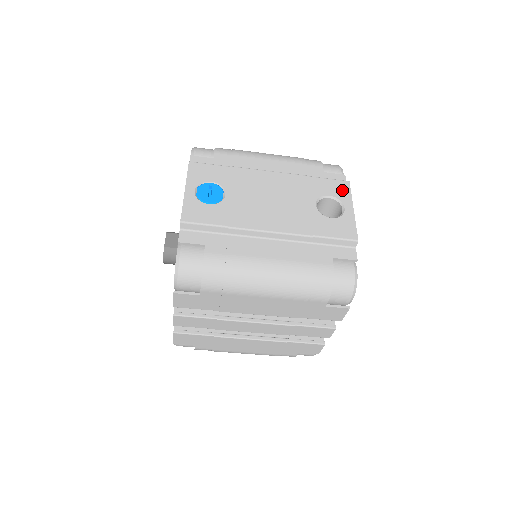
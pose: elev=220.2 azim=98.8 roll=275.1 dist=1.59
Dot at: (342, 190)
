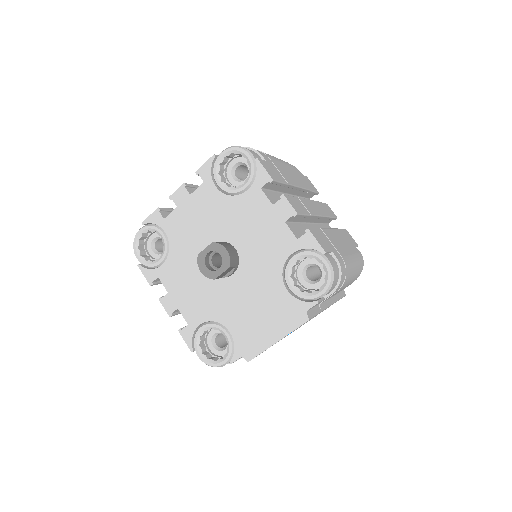
Dot at: occluded
